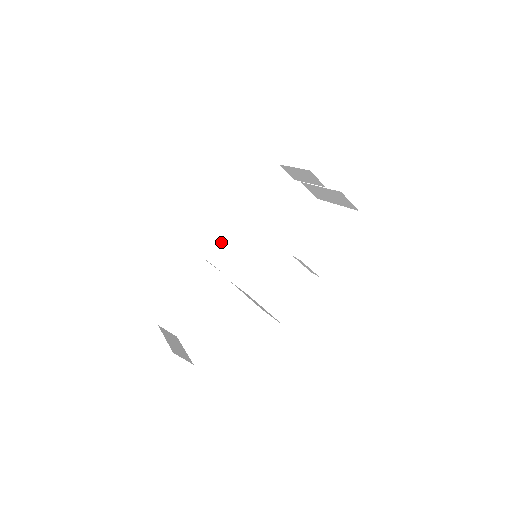
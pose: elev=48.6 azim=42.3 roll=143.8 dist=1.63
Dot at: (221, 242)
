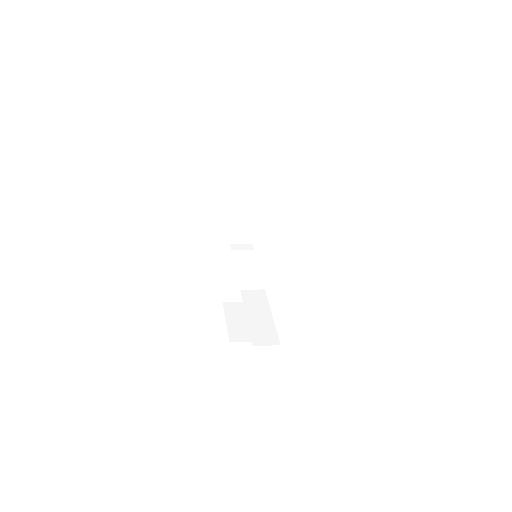
Dot at: (236, 225)
